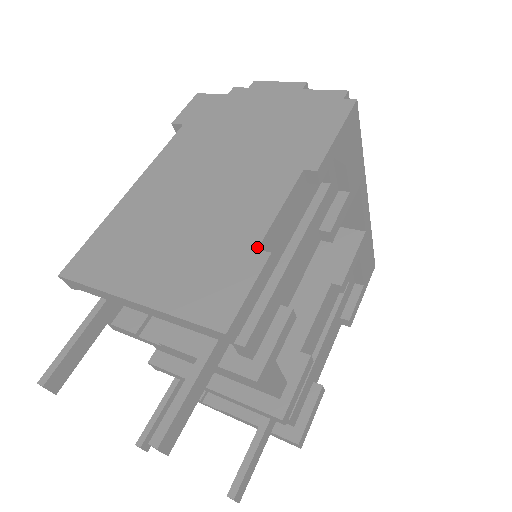
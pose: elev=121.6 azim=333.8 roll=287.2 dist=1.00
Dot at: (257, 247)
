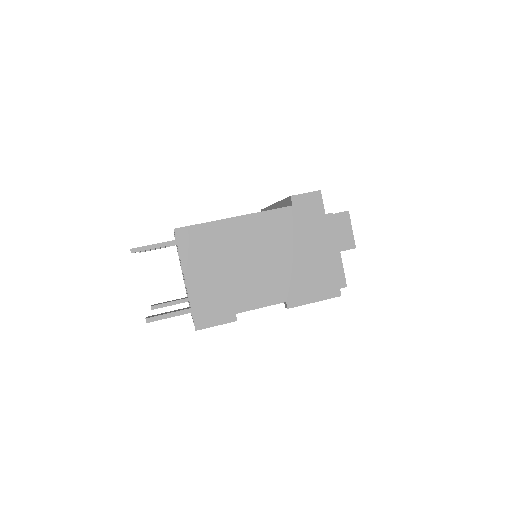
Dot at: (237, 313)
